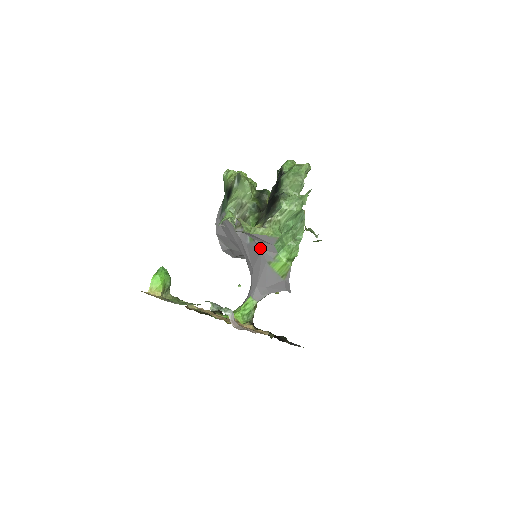
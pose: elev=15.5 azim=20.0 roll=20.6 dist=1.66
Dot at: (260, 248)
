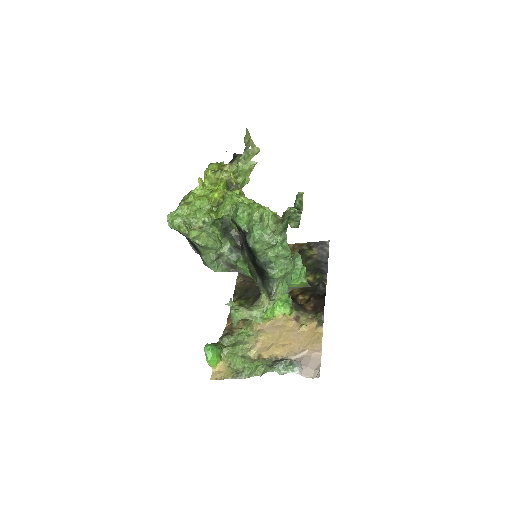
Dot at: occluded
